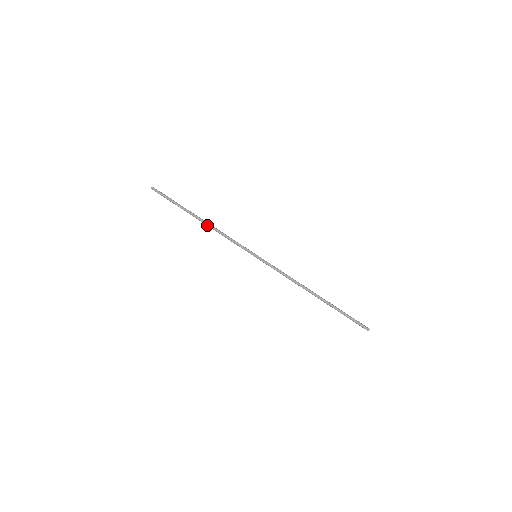
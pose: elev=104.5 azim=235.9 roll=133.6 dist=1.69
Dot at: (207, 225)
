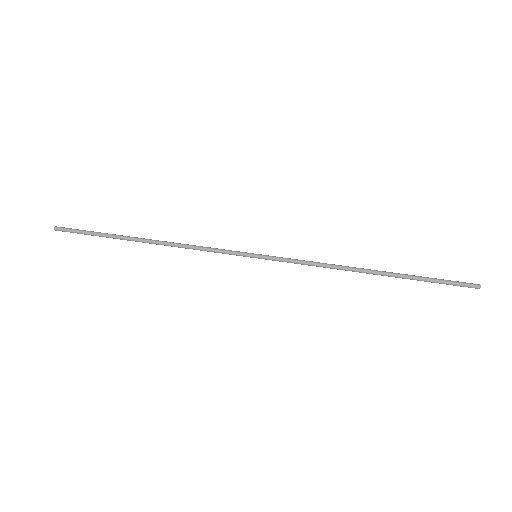
Dot at: (162, 244)
